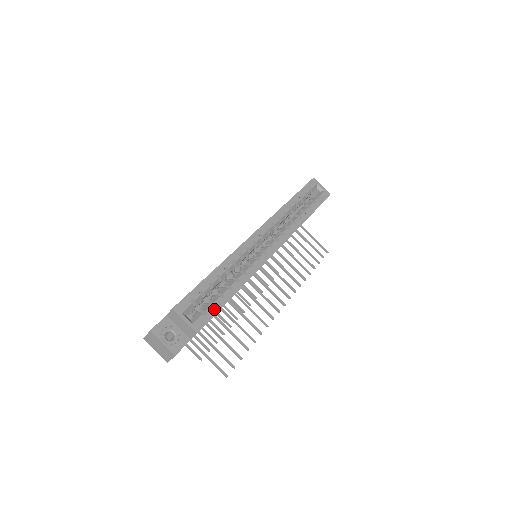
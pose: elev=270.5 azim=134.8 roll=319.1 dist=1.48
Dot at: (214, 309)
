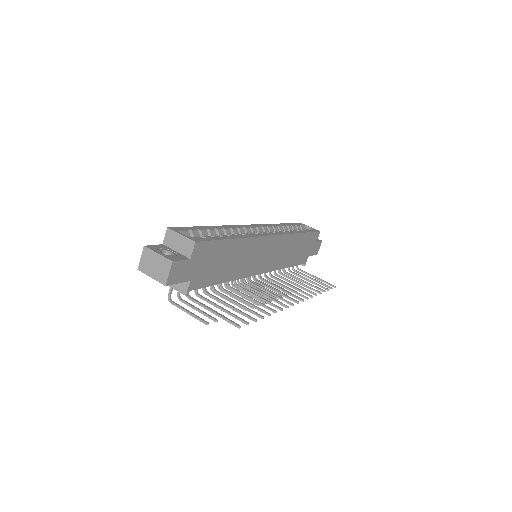
Dot at: (213, 238)
